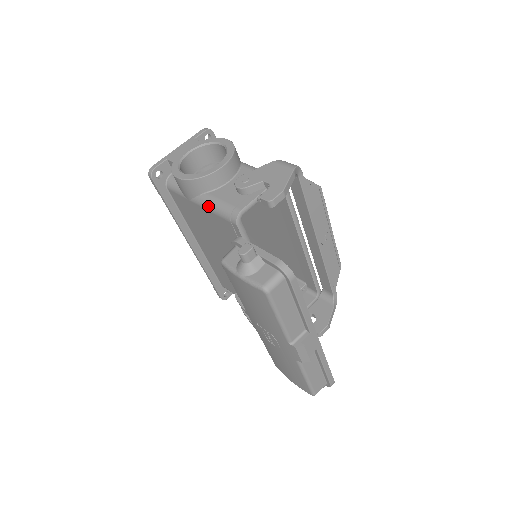
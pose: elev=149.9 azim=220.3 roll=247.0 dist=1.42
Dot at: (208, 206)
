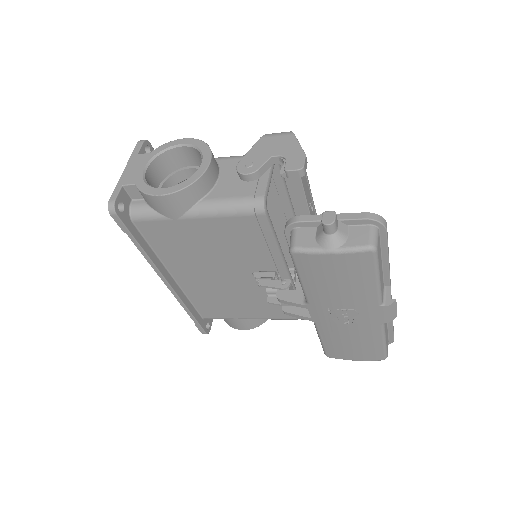
Dot at: (213, 212)
